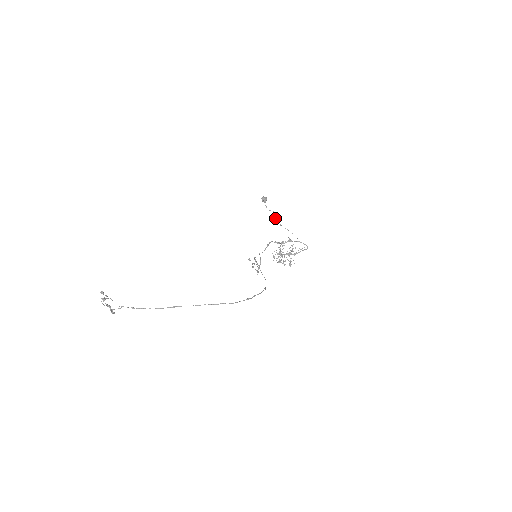
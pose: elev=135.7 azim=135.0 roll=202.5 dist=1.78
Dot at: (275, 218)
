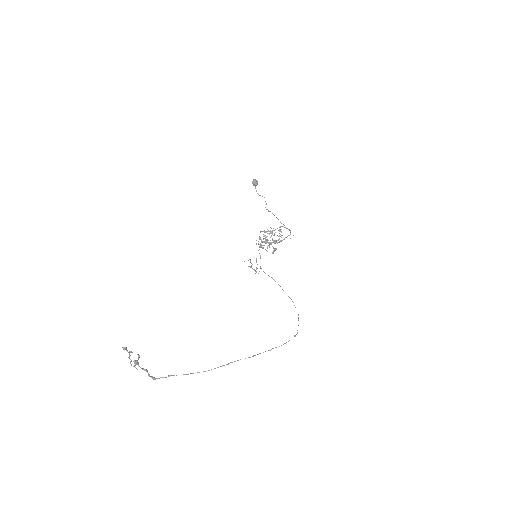
Dot at: occluded
